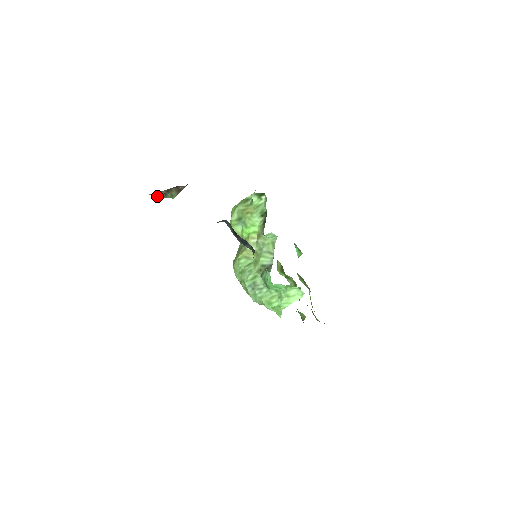
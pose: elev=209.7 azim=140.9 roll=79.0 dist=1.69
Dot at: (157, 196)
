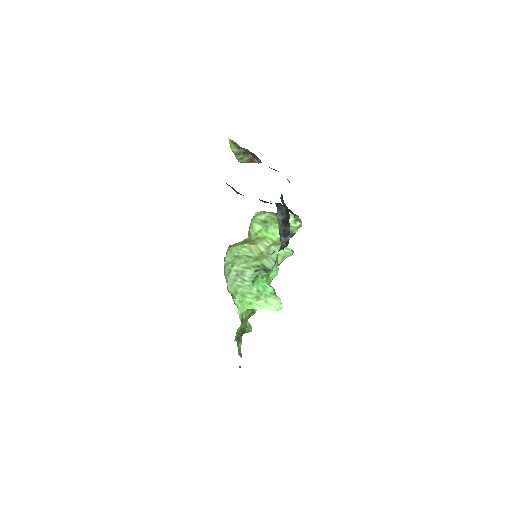
Dot at: (231, 148)
